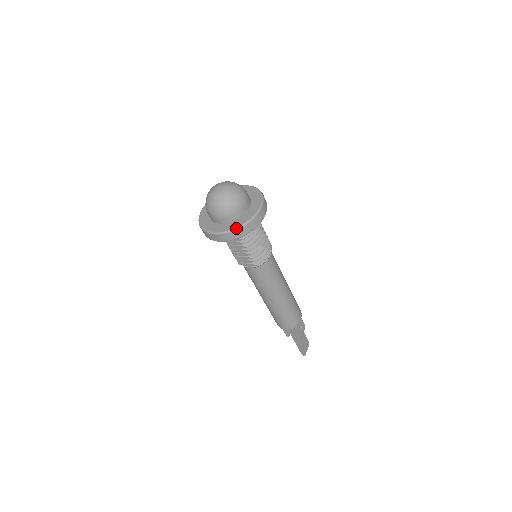
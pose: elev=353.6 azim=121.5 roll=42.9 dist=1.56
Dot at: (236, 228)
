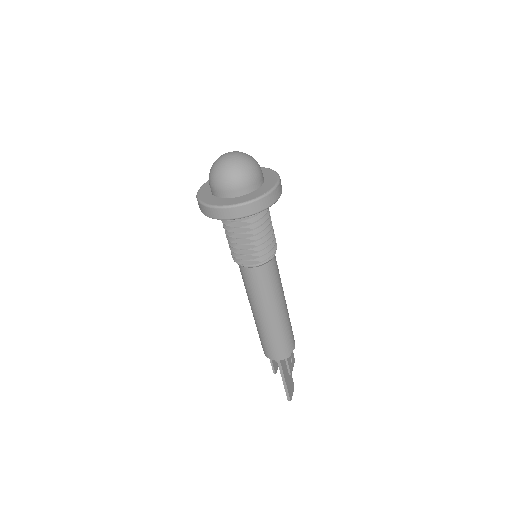
Dot at: (252, 200)
